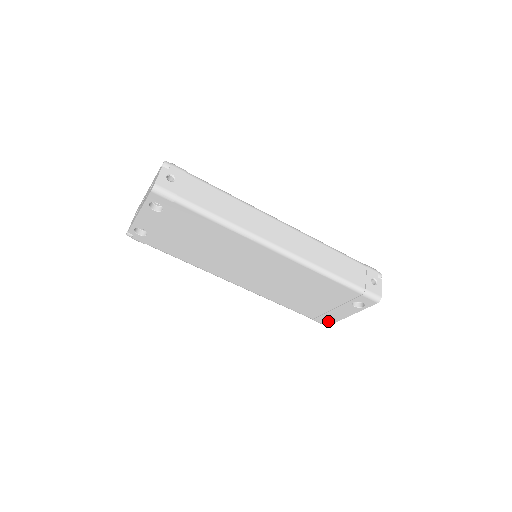
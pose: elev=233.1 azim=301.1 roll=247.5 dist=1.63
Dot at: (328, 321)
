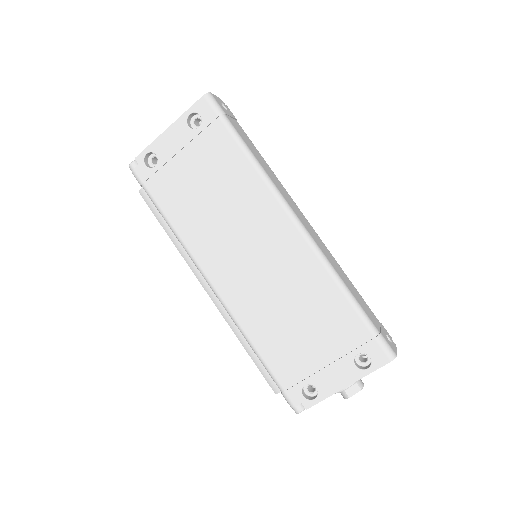
Dot at: (305, 399)
